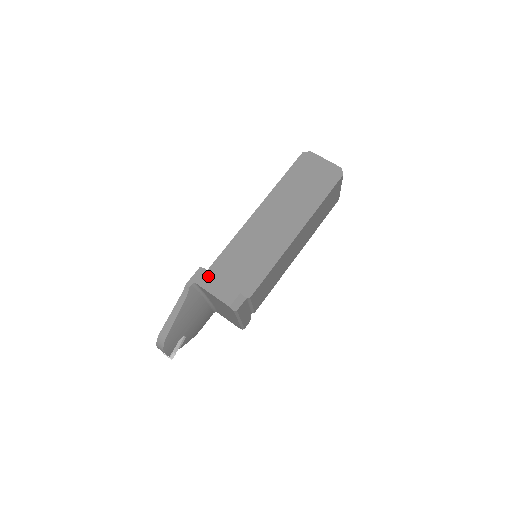
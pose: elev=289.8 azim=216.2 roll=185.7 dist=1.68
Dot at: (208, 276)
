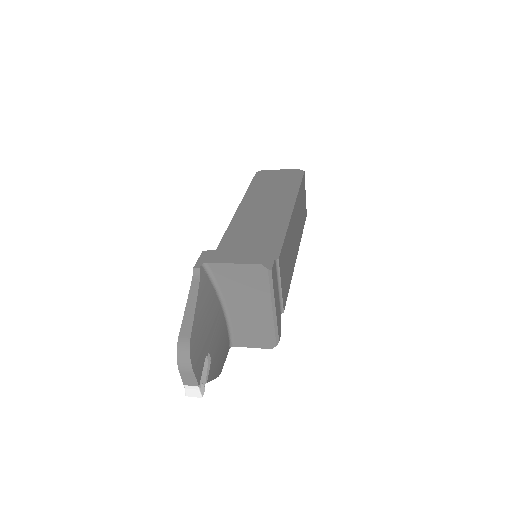
Dot at: (217, 253)
